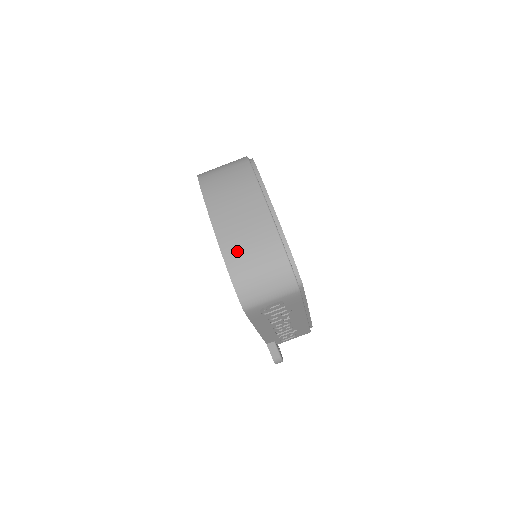
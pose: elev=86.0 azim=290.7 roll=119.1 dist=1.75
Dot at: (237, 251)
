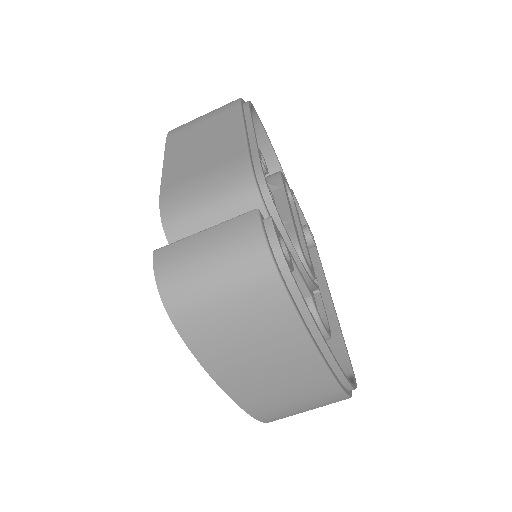
Dot at: (276, 411)
